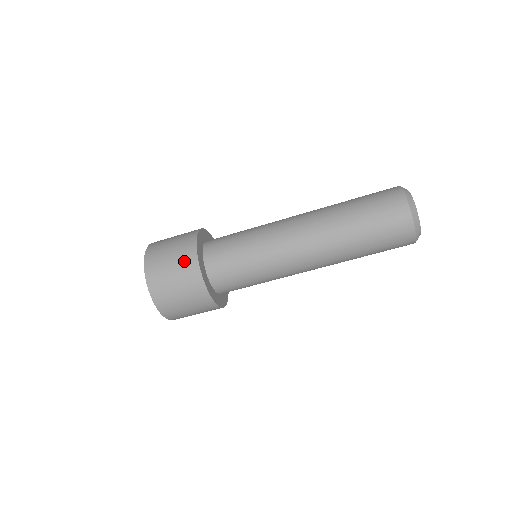
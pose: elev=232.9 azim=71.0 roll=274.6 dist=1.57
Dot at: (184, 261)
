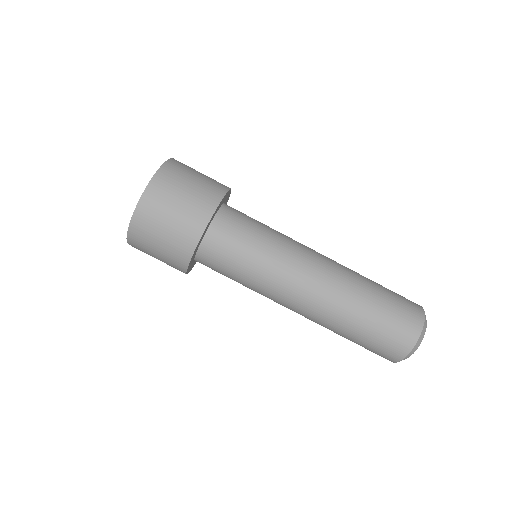
Dot at: occluded
